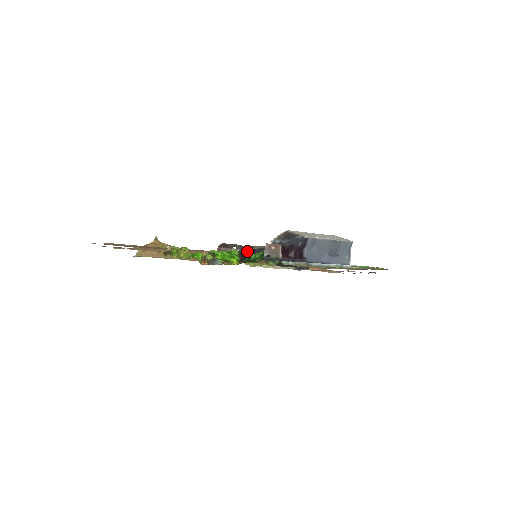
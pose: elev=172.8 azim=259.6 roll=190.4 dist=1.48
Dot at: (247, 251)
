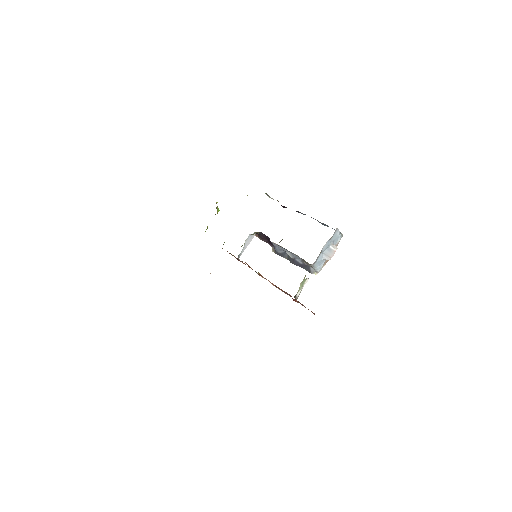
Dot at: occluded
